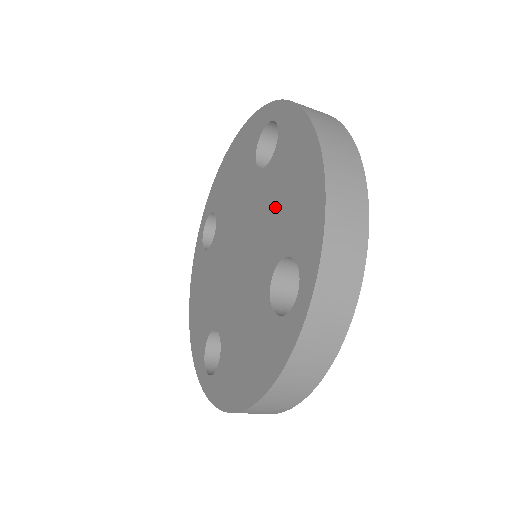
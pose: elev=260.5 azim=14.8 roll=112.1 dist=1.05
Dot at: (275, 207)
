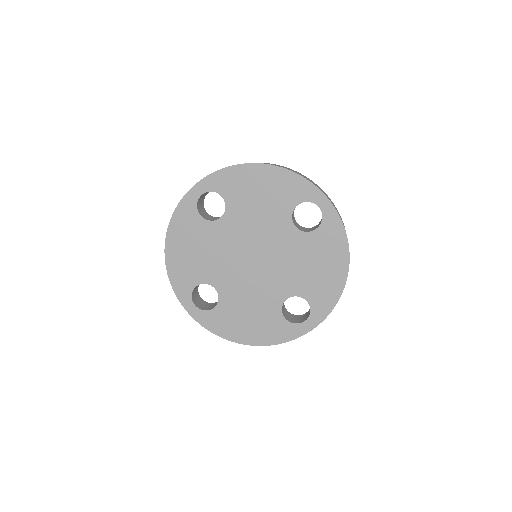
Dot at: (303, 265)
